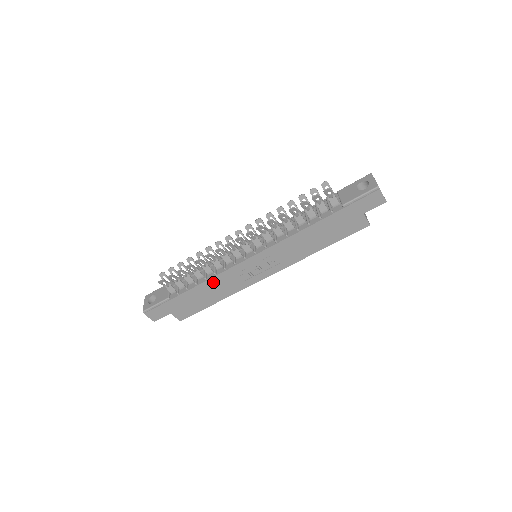
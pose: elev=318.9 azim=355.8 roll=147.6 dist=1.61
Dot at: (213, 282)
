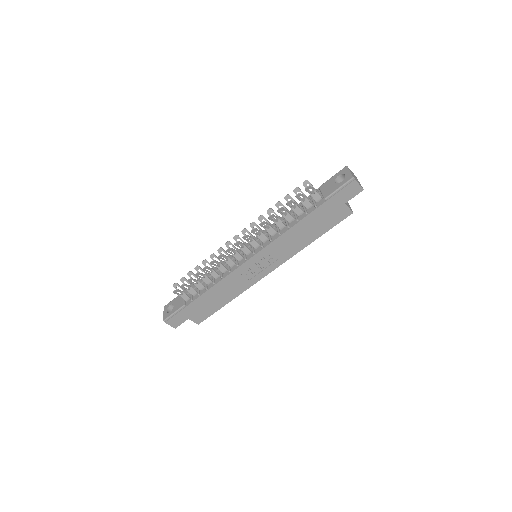
Dot at: (221, 285)
